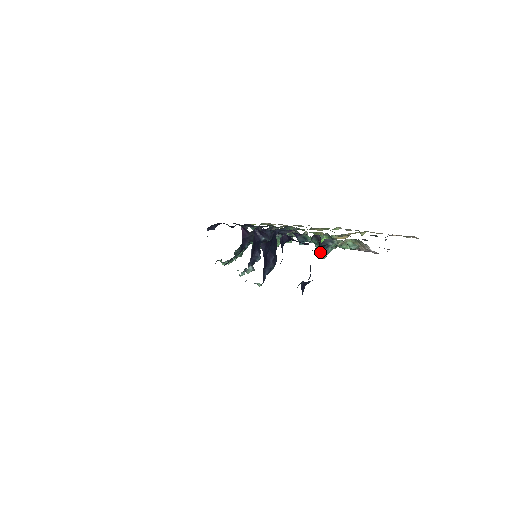
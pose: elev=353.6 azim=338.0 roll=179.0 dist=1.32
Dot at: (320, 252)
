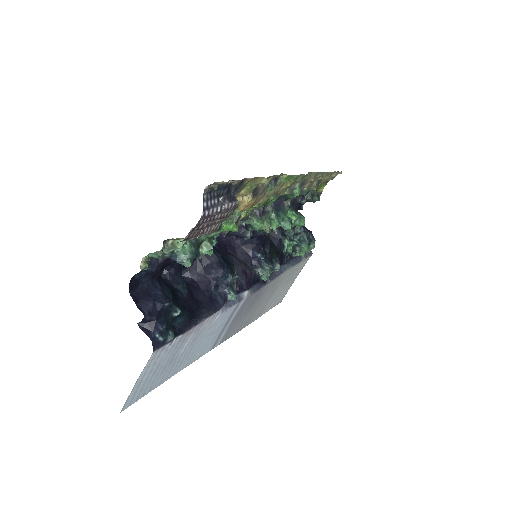
Dot at: (180, 263)
